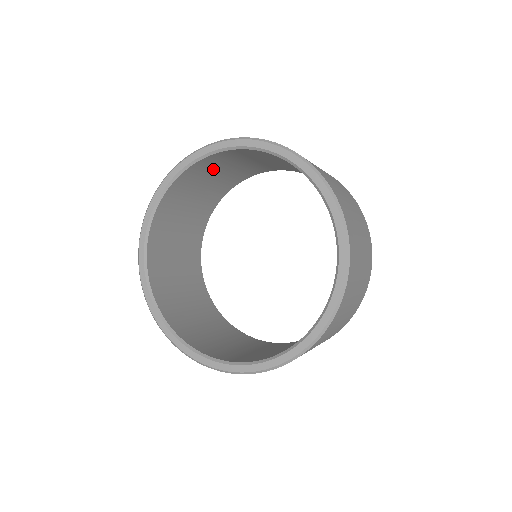
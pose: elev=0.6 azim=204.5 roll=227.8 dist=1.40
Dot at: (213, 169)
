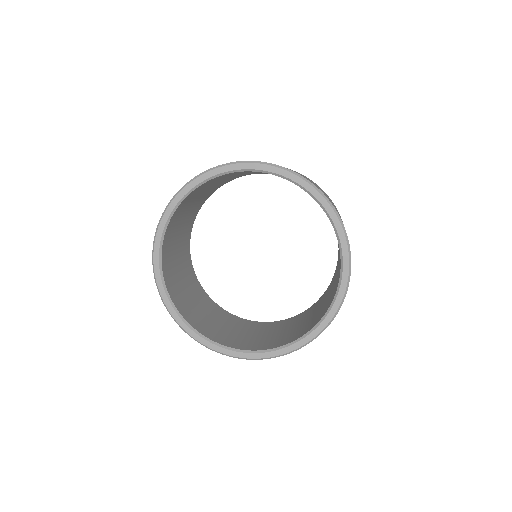
Dot at: (196, 195)
